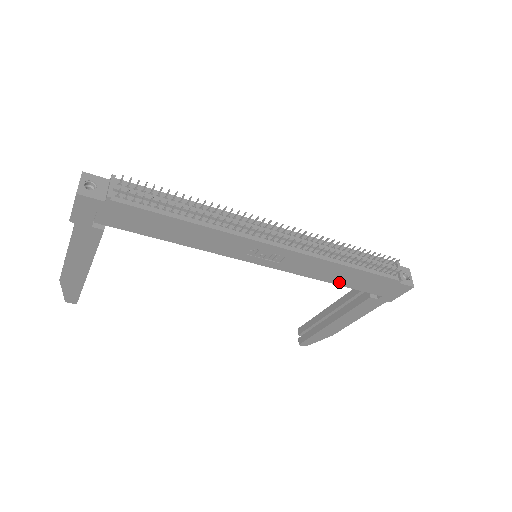
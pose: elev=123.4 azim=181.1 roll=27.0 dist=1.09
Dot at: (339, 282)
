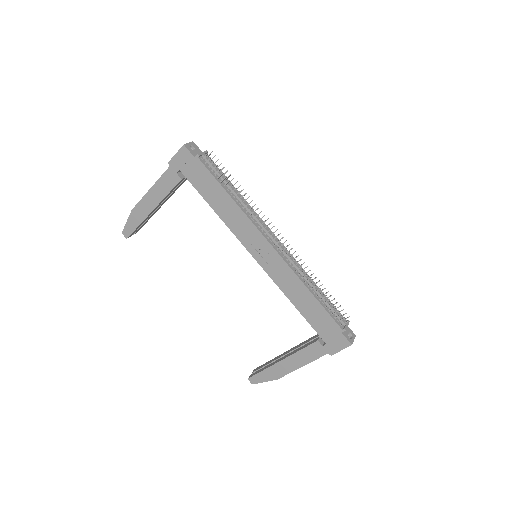
Dot at: (300, 308)
